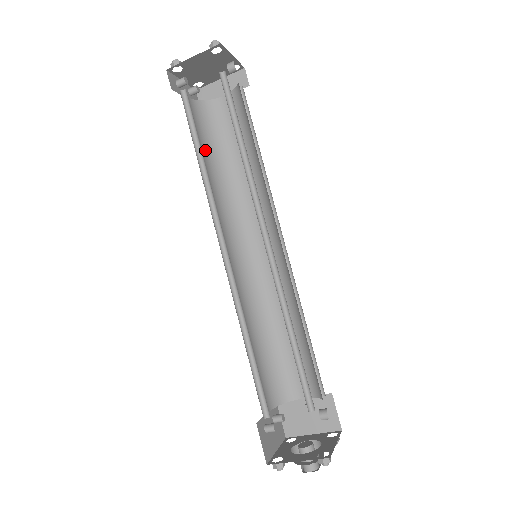
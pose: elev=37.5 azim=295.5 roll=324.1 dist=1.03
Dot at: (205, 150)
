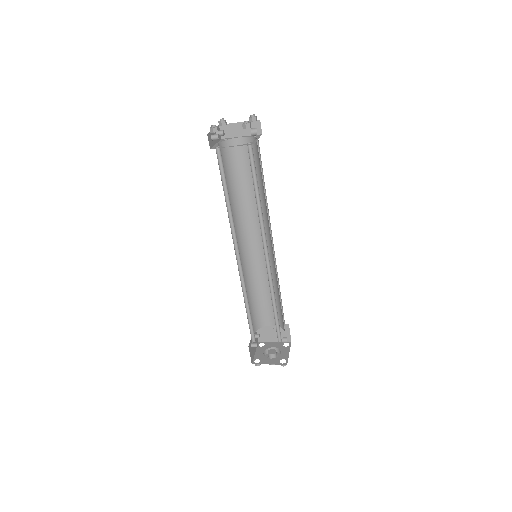
Dot at: (226, 181)
